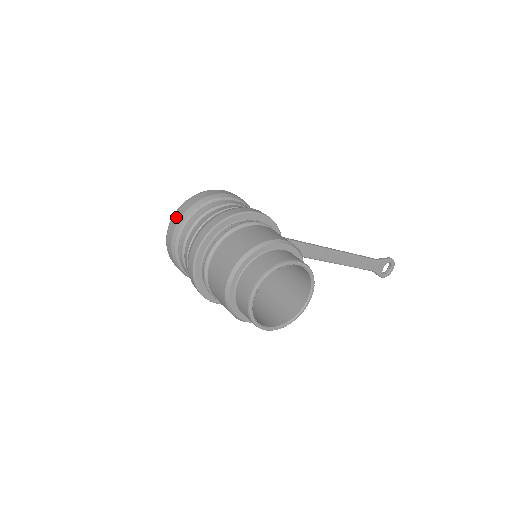
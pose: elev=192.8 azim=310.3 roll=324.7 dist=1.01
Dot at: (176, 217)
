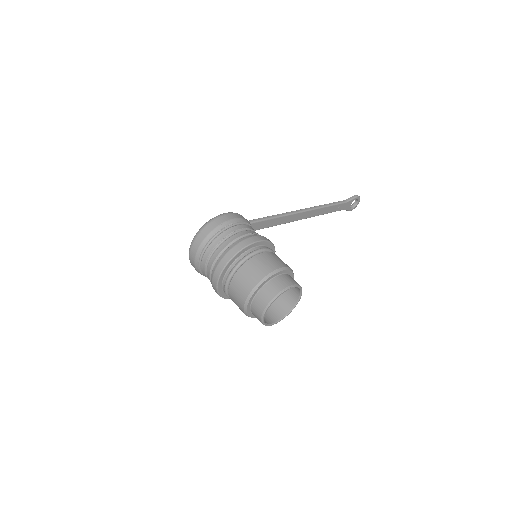
Dot at: (195, 245)
